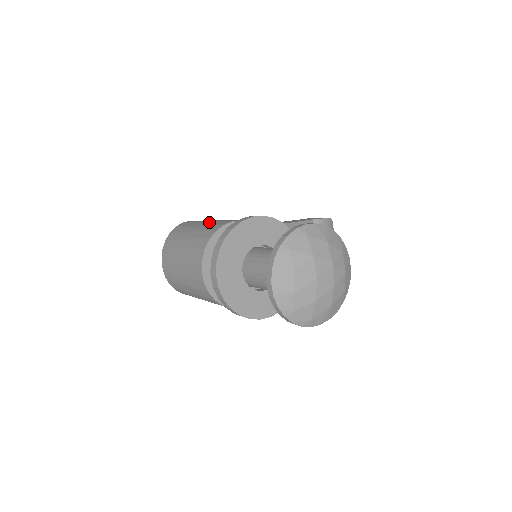
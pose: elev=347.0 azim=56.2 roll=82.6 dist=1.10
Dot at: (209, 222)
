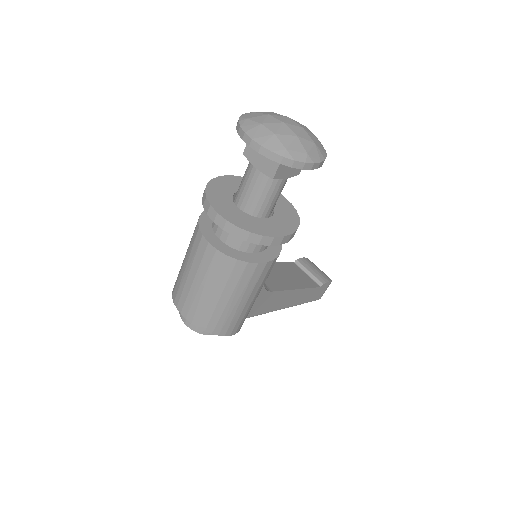
Dot at: occluded
